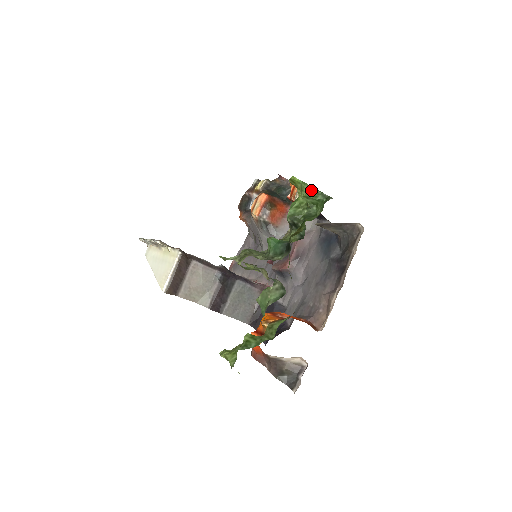
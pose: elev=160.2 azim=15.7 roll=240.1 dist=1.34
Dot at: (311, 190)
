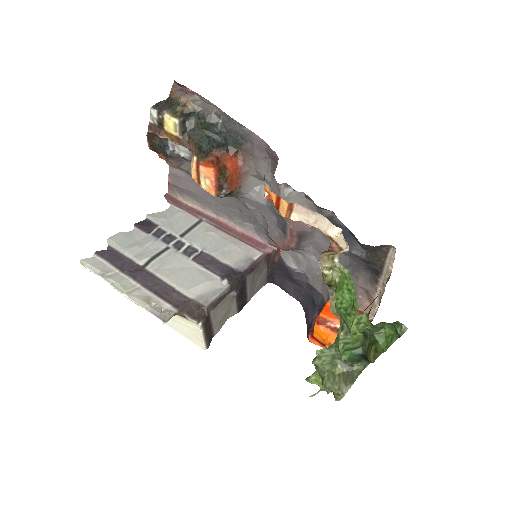
Dot at: occluded
